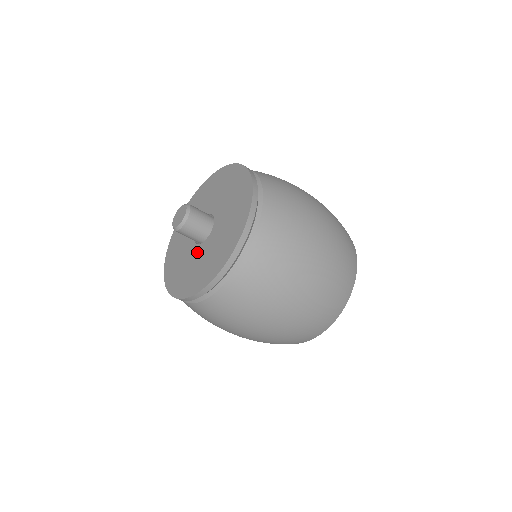
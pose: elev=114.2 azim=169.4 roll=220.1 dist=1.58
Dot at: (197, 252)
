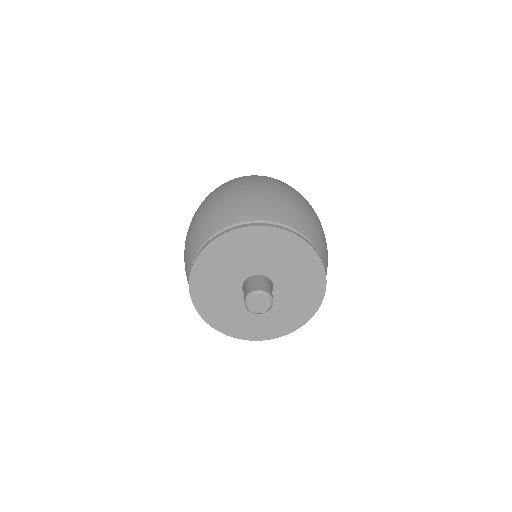
Dot at: (236, 296)
